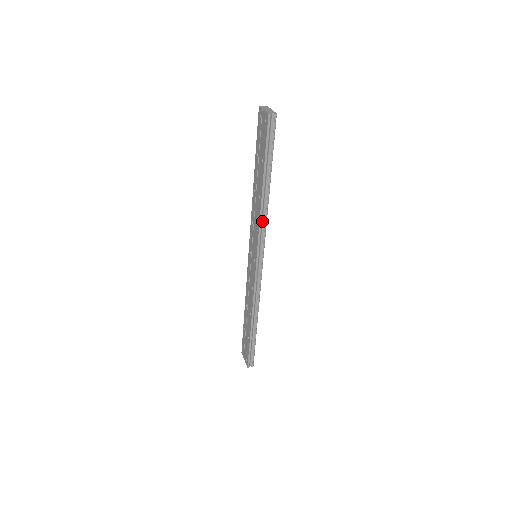
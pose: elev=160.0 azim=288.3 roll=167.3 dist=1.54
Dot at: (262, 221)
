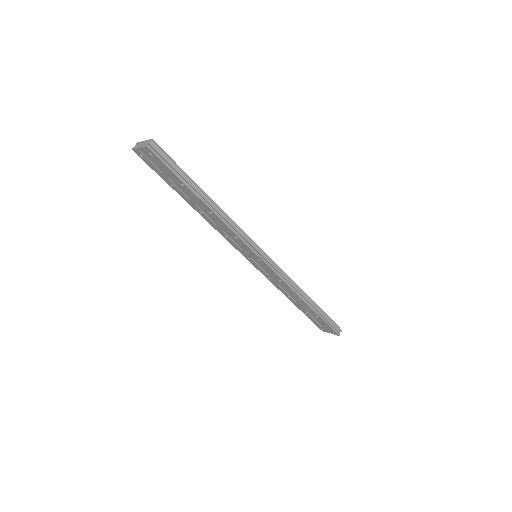
Dot at: (232, 227)
